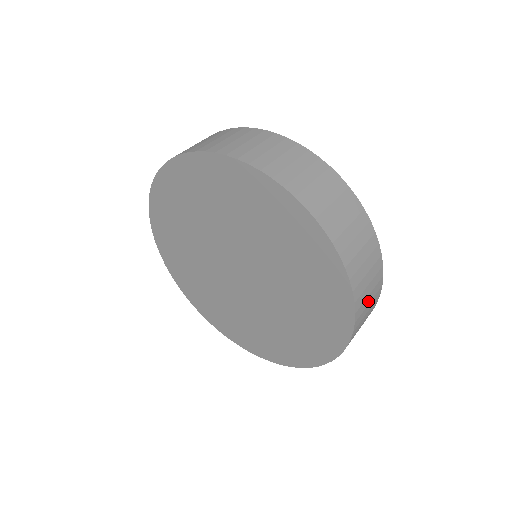
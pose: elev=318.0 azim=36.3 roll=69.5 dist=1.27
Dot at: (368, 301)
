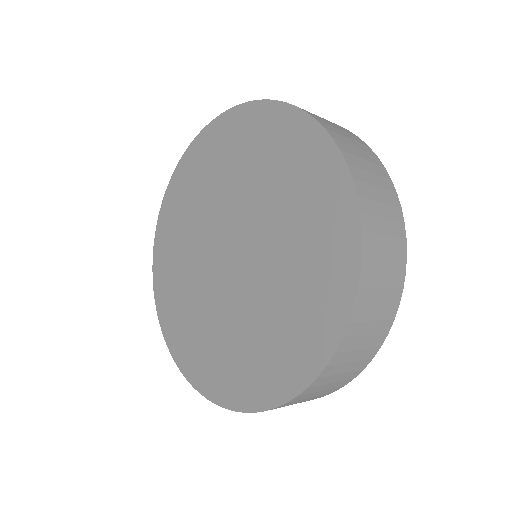
Dot at: (378, 298)
